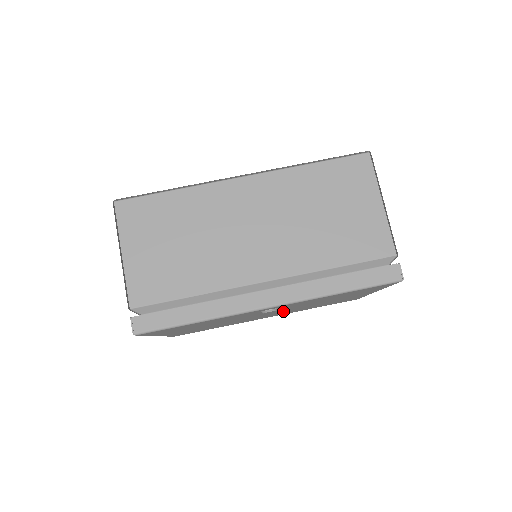
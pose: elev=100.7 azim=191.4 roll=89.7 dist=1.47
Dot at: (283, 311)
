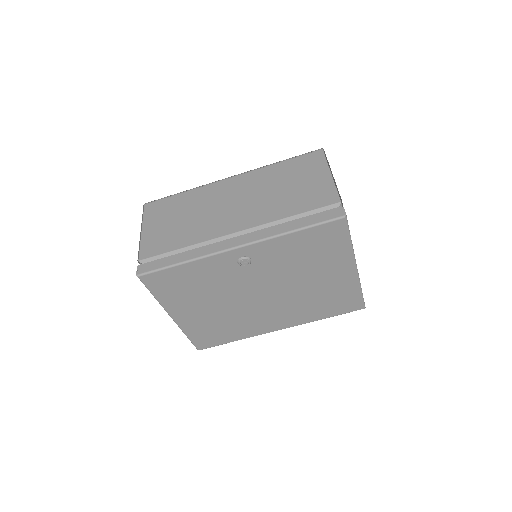
Dot at: (278, 297)
